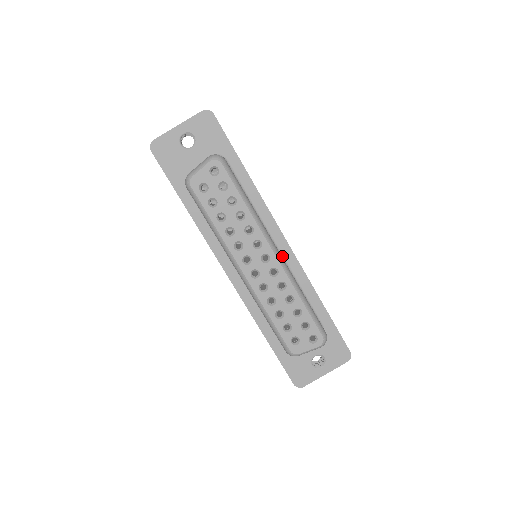
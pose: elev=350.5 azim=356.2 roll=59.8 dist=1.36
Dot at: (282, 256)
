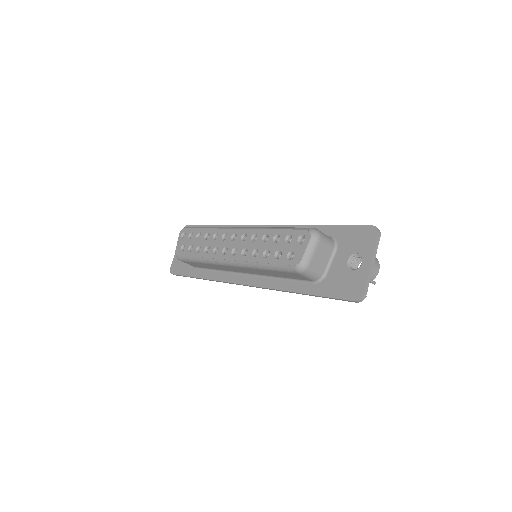
Dot at: occluded
